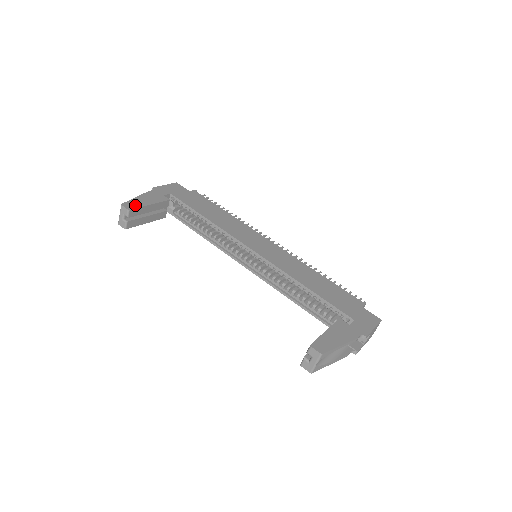
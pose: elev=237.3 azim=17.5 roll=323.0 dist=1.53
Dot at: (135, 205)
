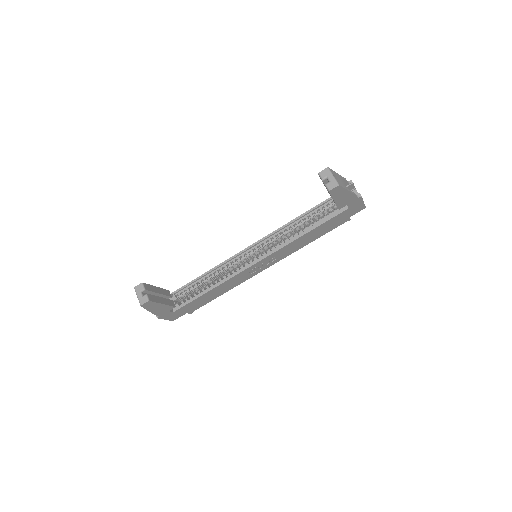
Dot at: occluded
